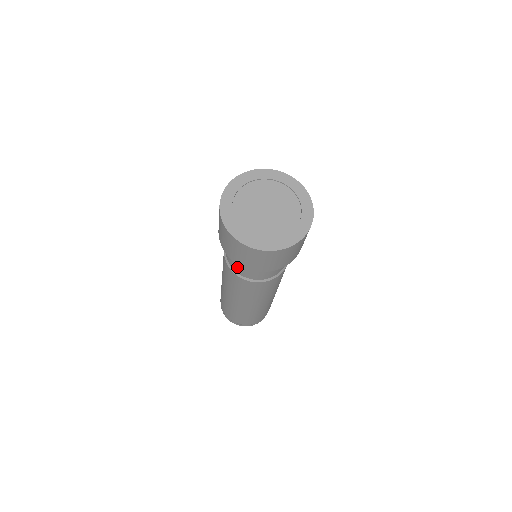
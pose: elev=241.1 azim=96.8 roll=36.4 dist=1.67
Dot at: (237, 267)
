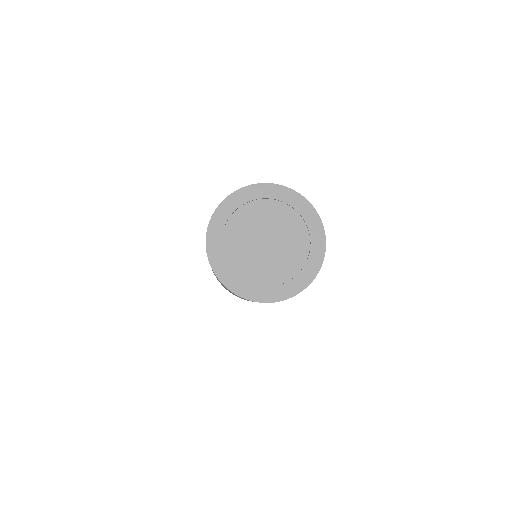
Dot at: occluded
